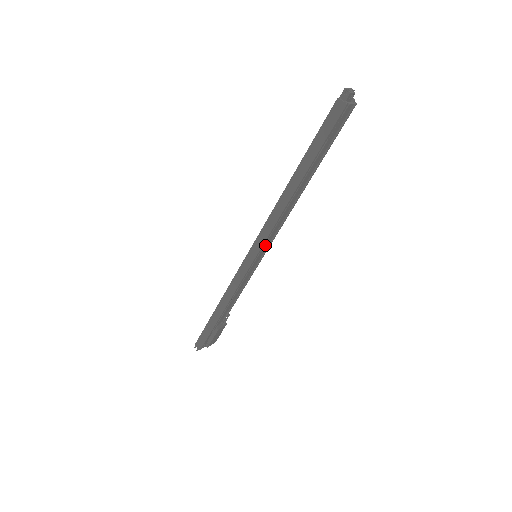
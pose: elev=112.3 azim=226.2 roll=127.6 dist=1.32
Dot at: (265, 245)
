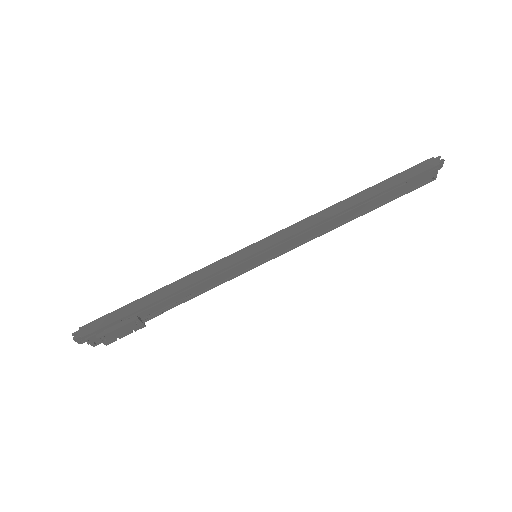
Dot at: (278, 247)
